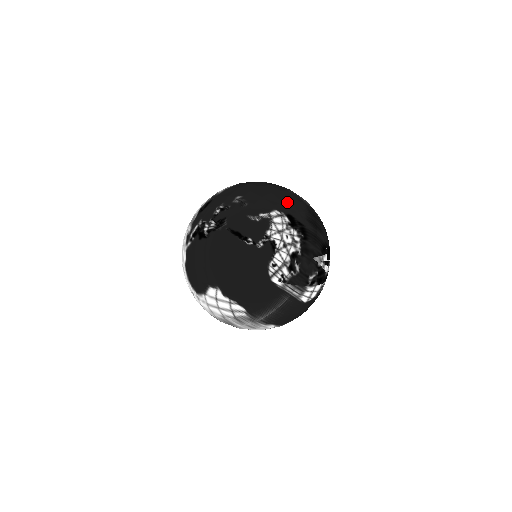
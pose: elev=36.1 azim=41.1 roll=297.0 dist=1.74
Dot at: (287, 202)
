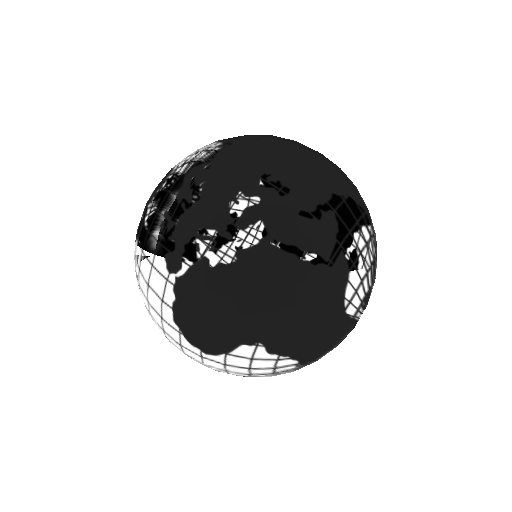
Dot at: (335, 174)
